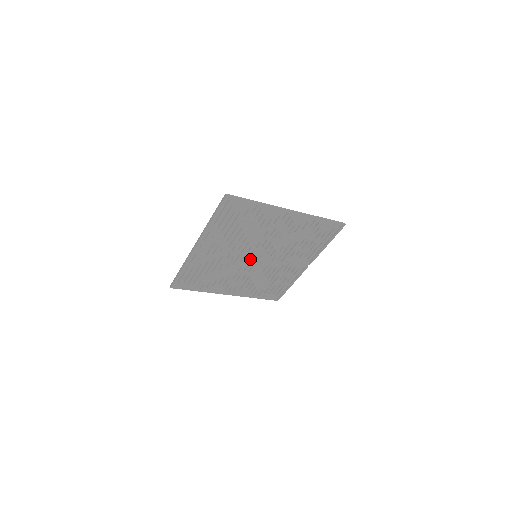
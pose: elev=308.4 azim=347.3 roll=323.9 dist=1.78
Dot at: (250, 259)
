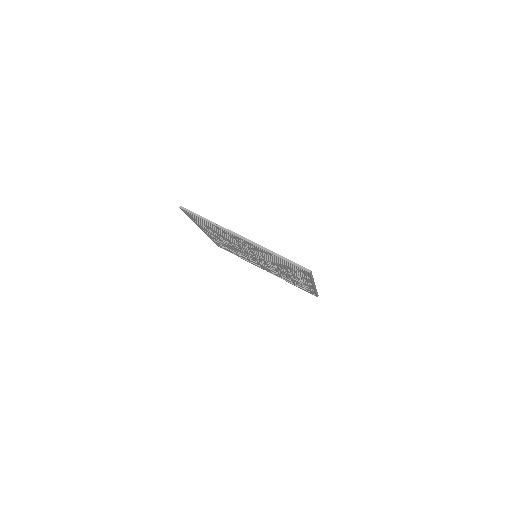
Dot at: (251, 254)
